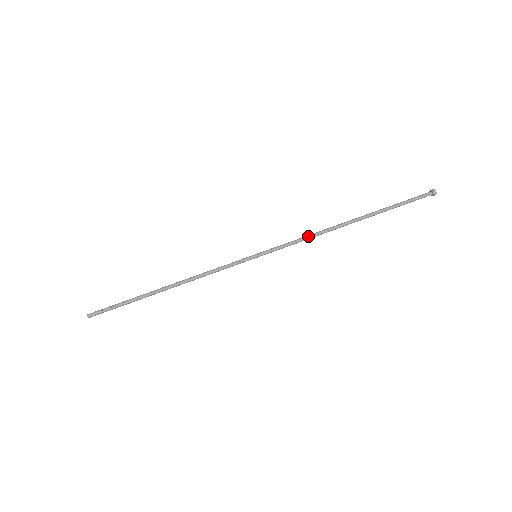
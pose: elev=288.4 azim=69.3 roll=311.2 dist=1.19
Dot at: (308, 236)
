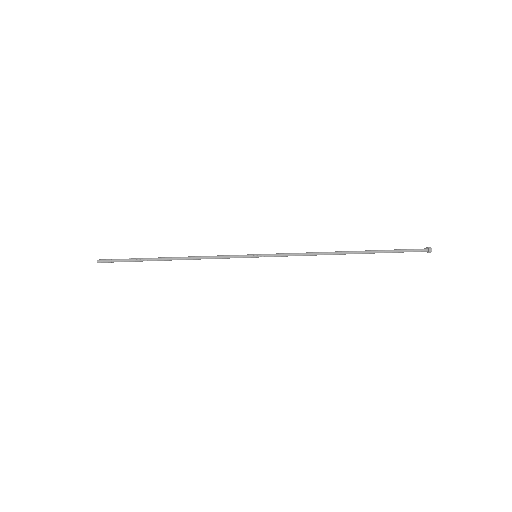
Dot at: (306, 253)
